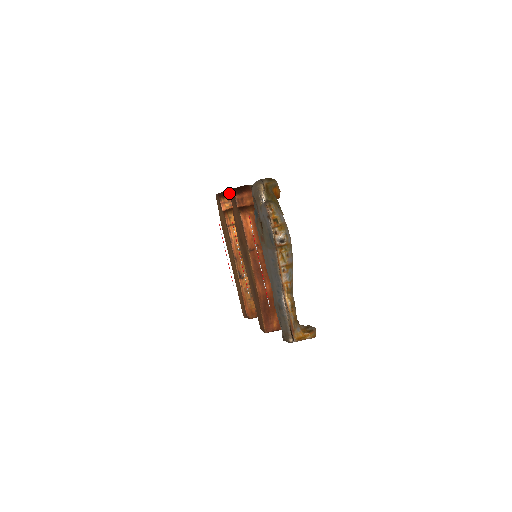
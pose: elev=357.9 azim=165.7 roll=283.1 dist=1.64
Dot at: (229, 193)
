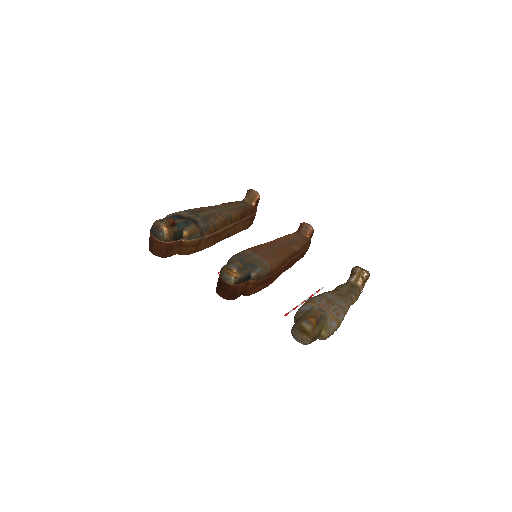
Dot at: (165, 248)
